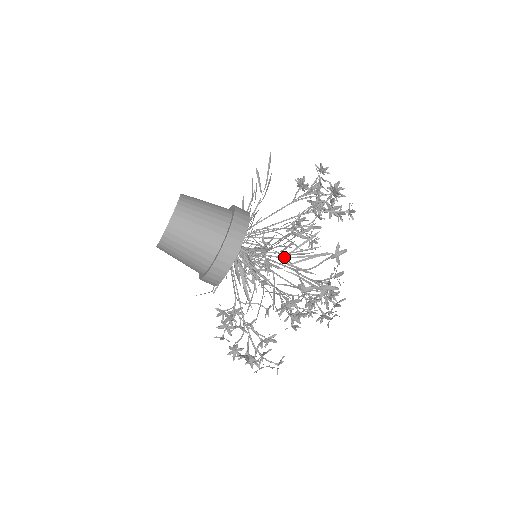
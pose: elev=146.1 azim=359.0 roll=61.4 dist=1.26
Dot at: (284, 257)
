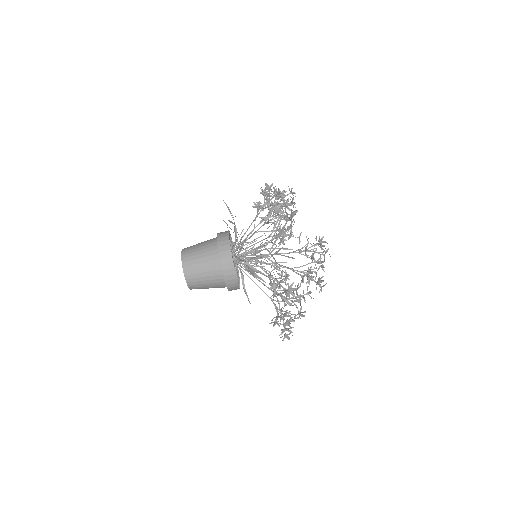
Dot at: (278, 248)
